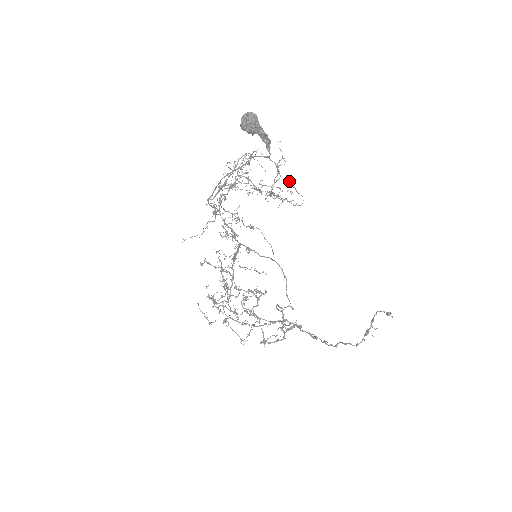
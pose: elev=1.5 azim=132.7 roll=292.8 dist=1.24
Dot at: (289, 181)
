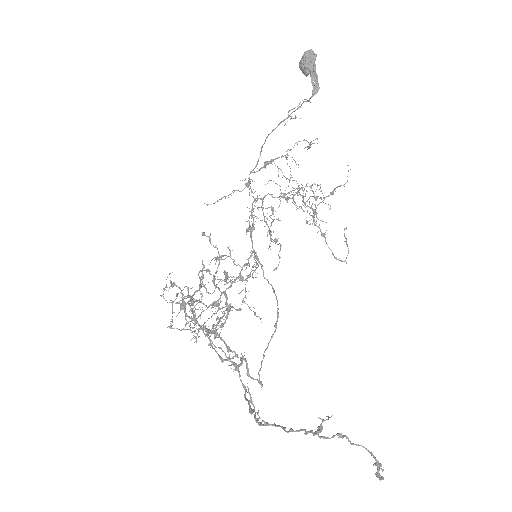
Dot at: occluded
